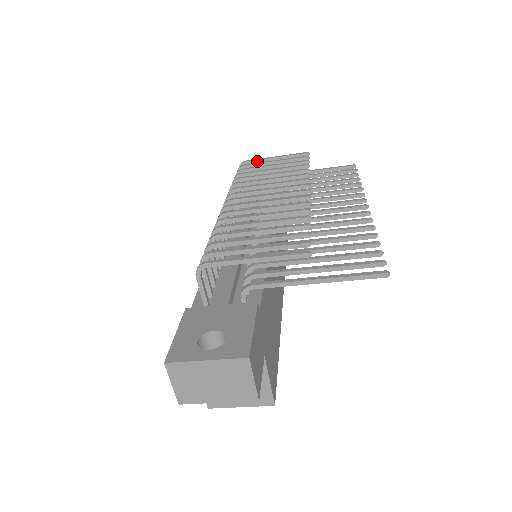
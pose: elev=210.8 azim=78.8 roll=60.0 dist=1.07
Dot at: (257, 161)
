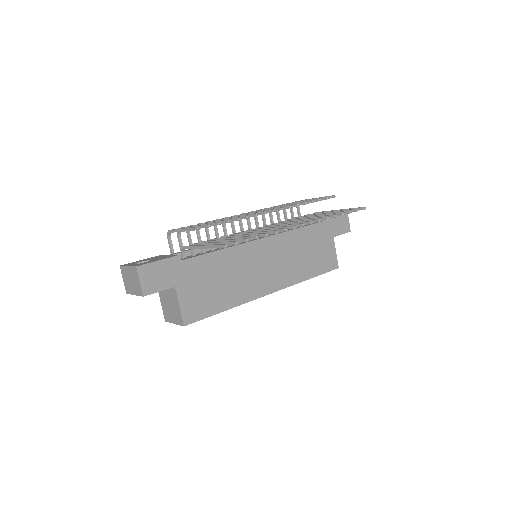
Dot at: occluded
